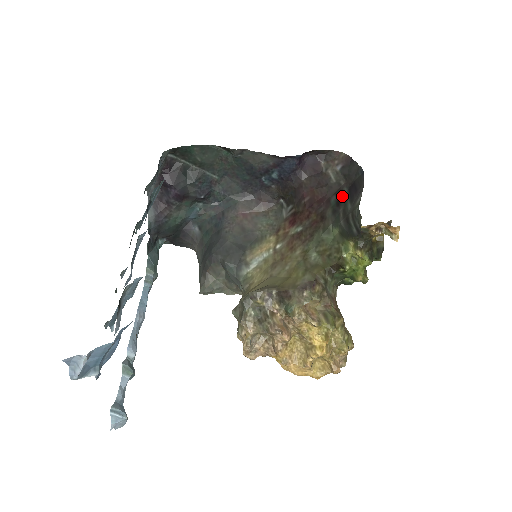
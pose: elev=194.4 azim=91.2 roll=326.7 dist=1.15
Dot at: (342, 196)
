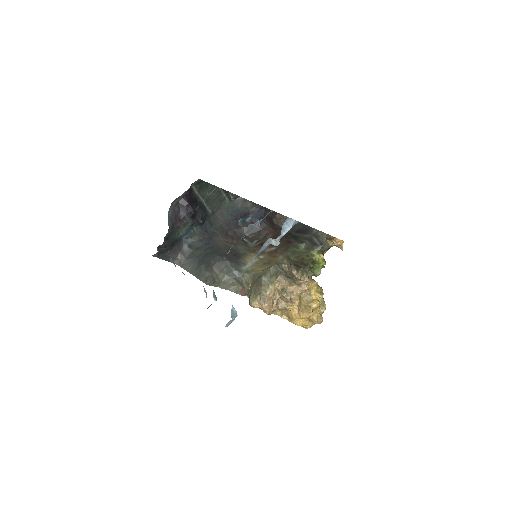
Dot at: (294, 235)
